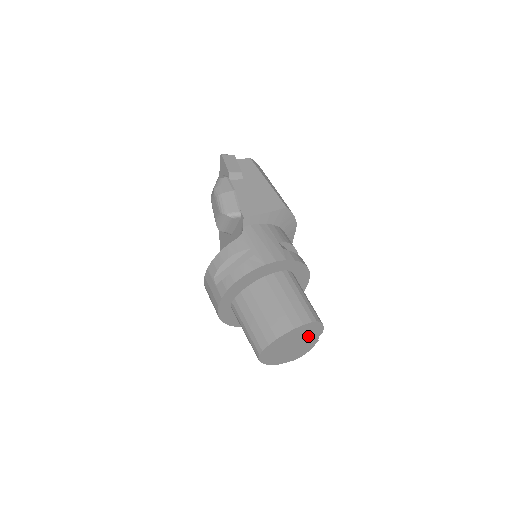
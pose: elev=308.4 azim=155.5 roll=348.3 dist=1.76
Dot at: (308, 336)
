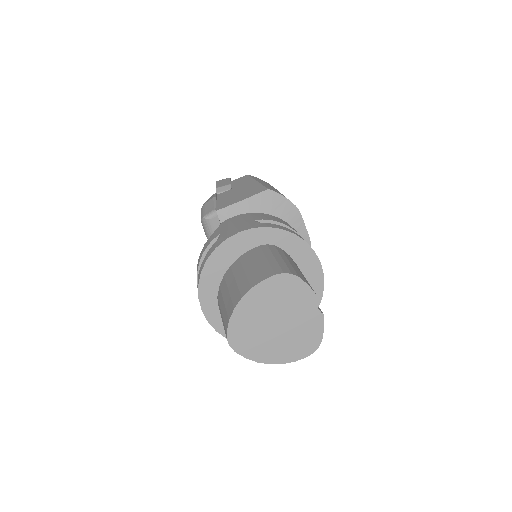
Dot at: (293, 304)
